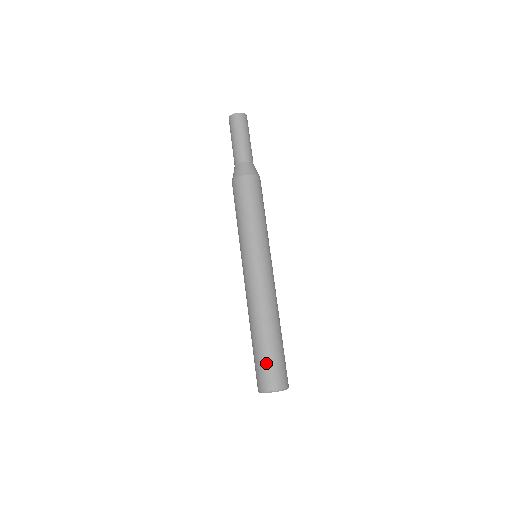
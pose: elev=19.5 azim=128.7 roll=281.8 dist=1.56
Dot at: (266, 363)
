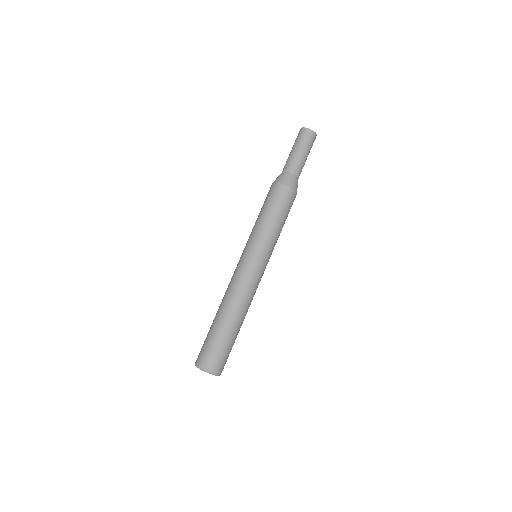
Dot at: (215, 347)
